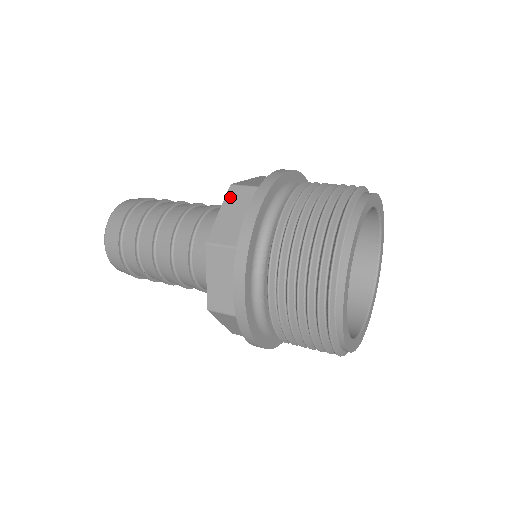
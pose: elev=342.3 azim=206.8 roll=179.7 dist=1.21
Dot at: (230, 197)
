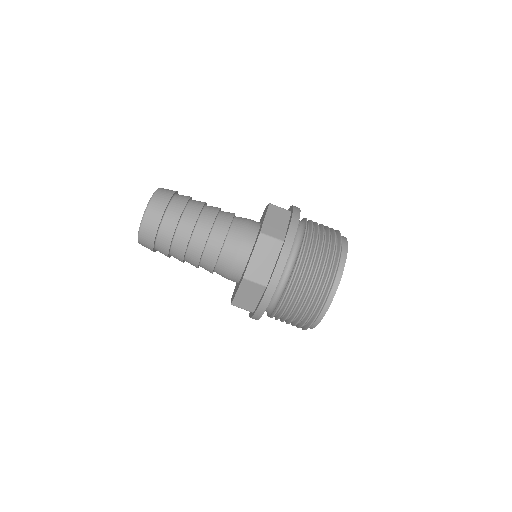
Dot at: (260, 244)
